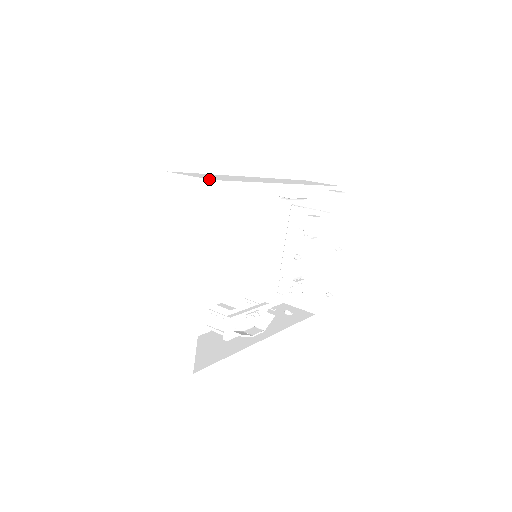
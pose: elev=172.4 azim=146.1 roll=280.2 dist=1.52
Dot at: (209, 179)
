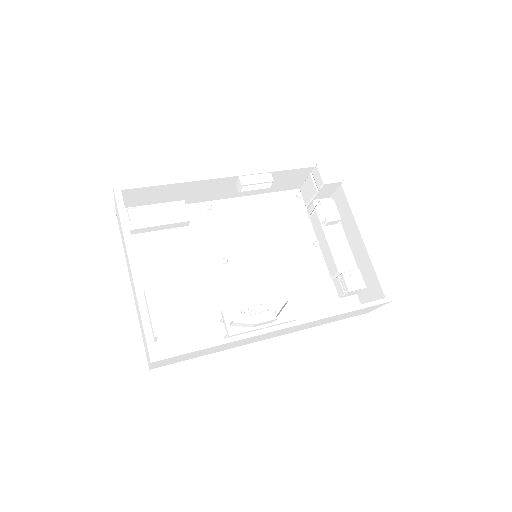
Dot at: (113, 188)
